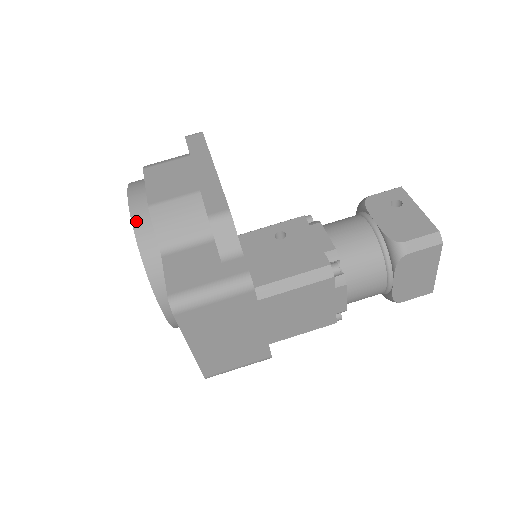
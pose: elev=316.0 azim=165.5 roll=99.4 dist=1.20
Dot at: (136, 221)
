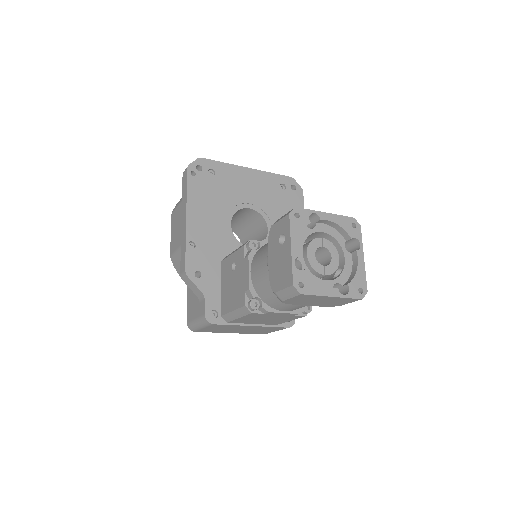
Dot at: occluded
